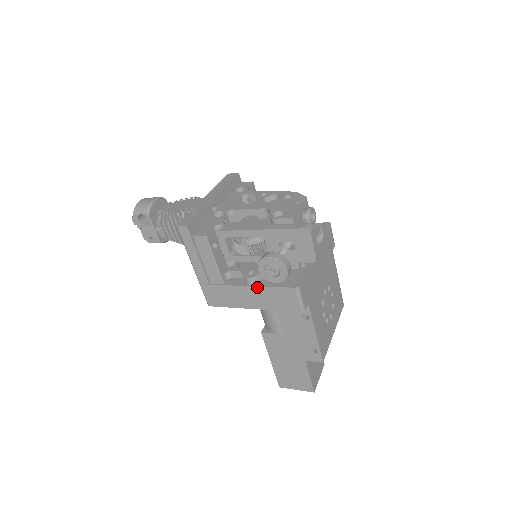
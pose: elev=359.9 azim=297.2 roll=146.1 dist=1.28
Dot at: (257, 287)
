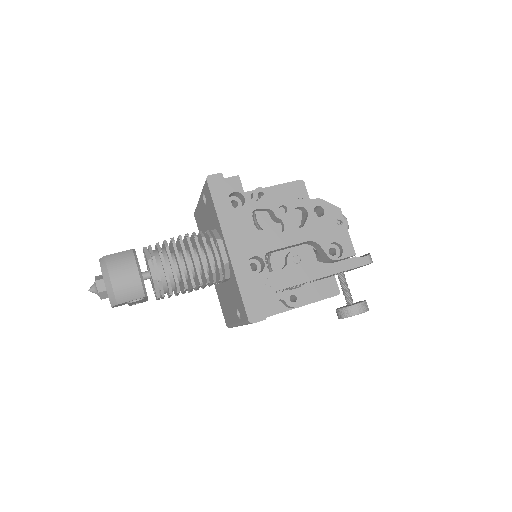
Dot at: occluded
